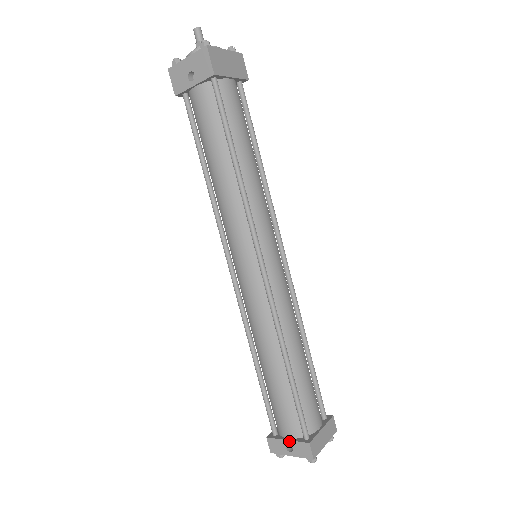
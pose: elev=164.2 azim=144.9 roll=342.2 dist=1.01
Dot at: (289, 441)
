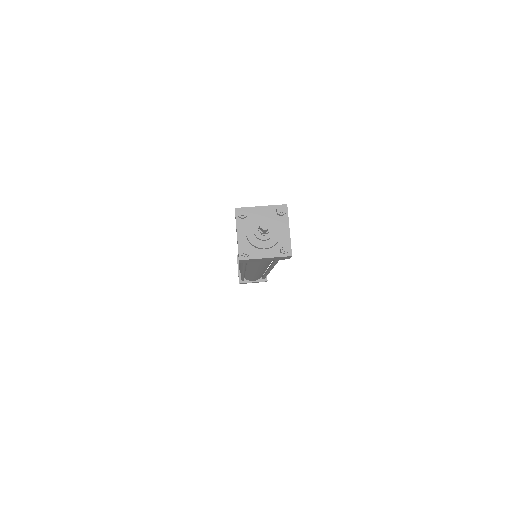
Dot at: (238, 271)
